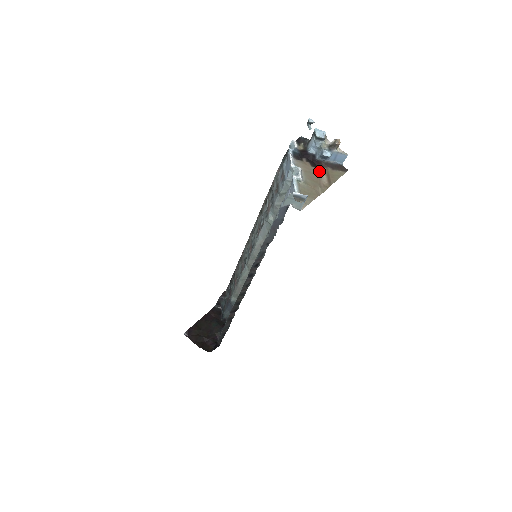
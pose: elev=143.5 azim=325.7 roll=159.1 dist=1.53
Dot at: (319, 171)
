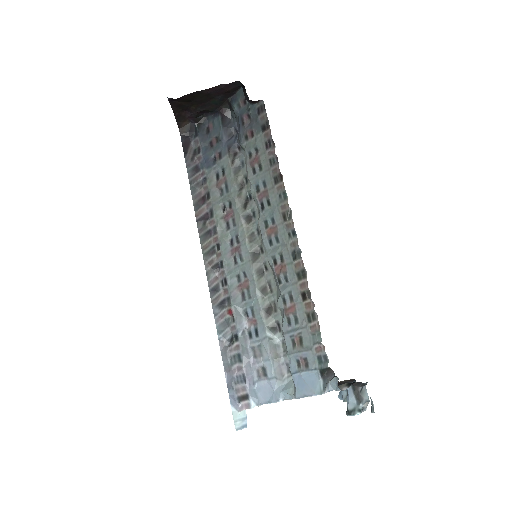
Dot at: occluded
